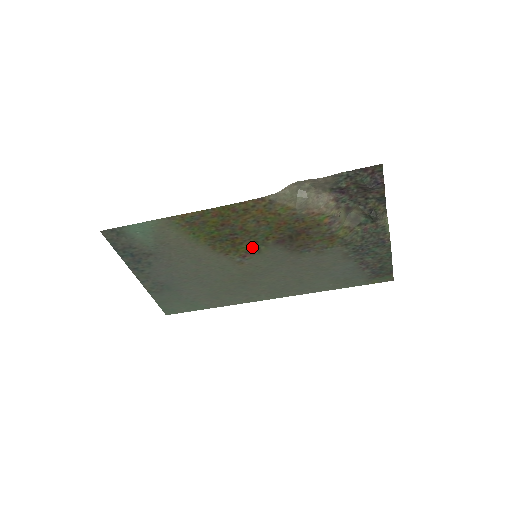
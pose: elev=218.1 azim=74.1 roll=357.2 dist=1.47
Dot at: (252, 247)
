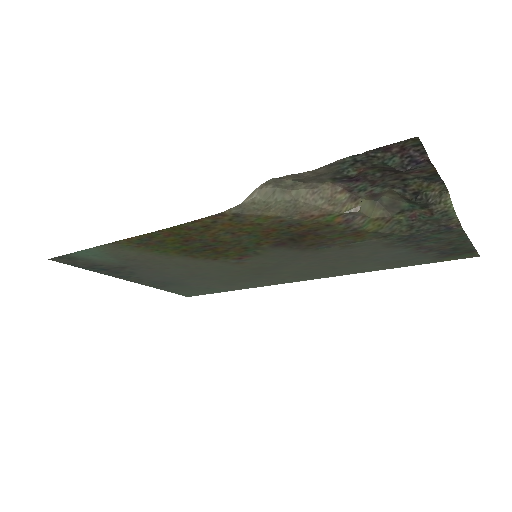
Dot at: (244, 252)
